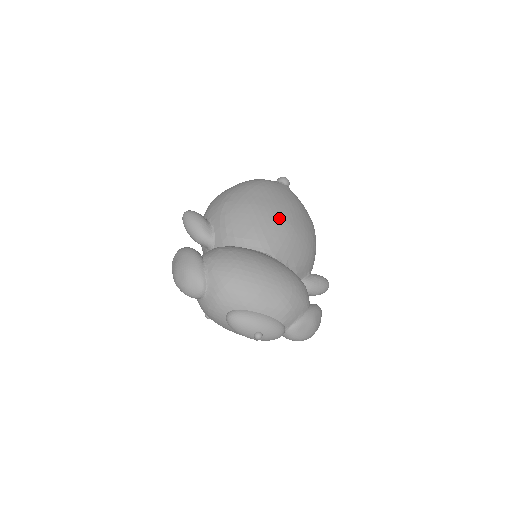
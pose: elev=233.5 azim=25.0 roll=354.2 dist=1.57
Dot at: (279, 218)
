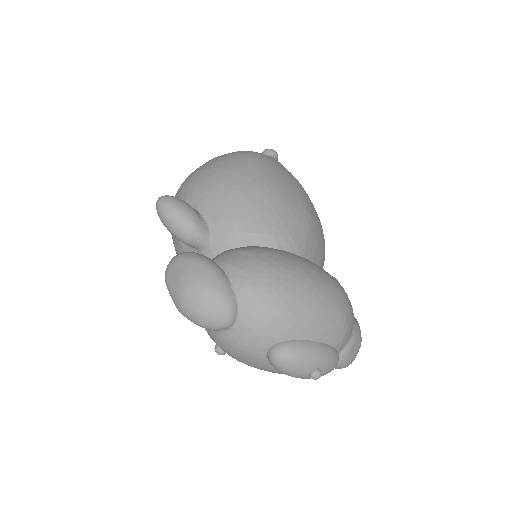
Dot at: (296, 203)
